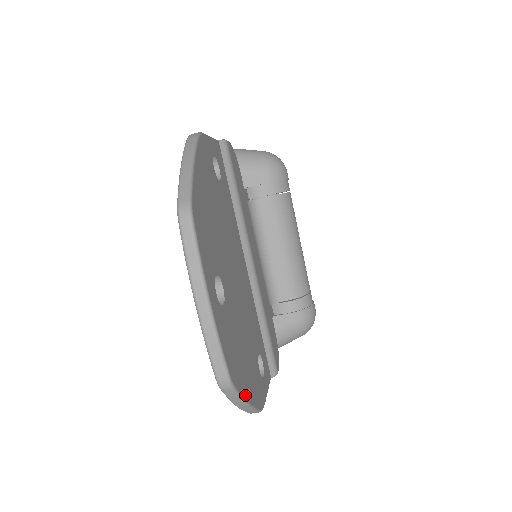
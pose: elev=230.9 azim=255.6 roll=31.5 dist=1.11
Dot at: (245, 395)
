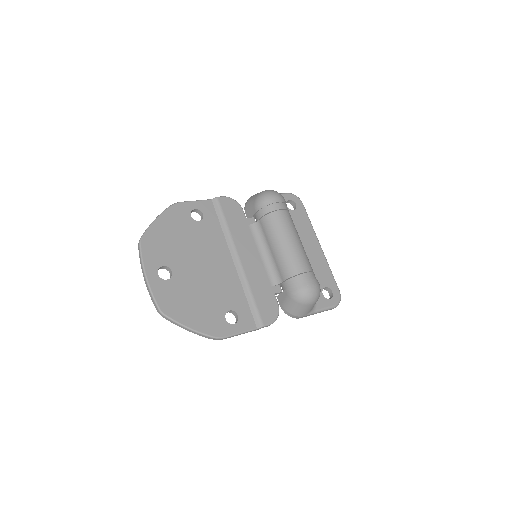
Dot at: (183, 322)
